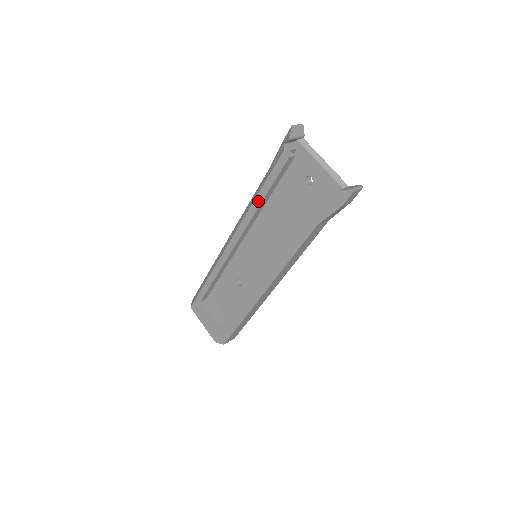
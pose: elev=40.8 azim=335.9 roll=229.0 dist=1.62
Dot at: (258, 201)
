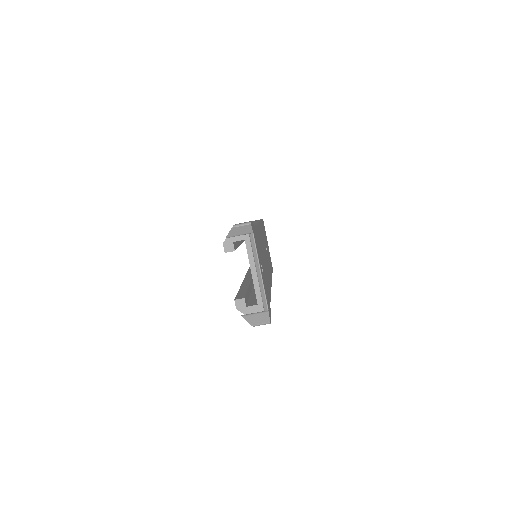
Dot at: occluded
